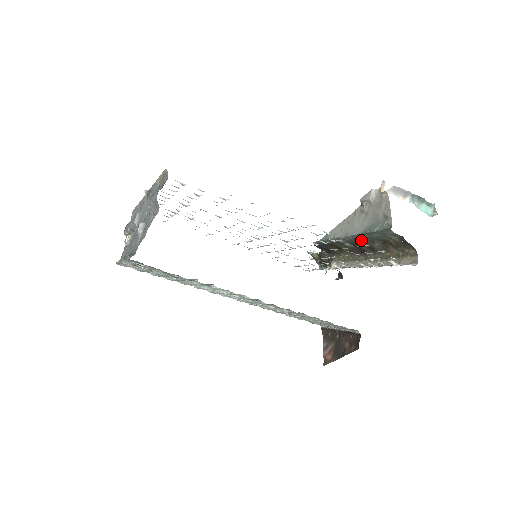
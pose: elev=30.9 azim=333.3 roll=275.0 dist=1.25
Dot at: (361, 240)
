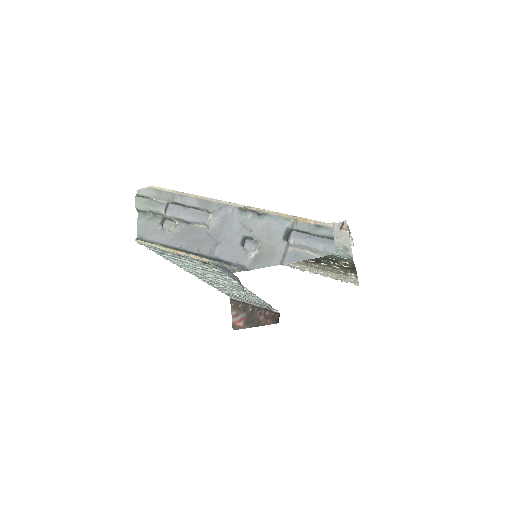
Dot at: occluded
